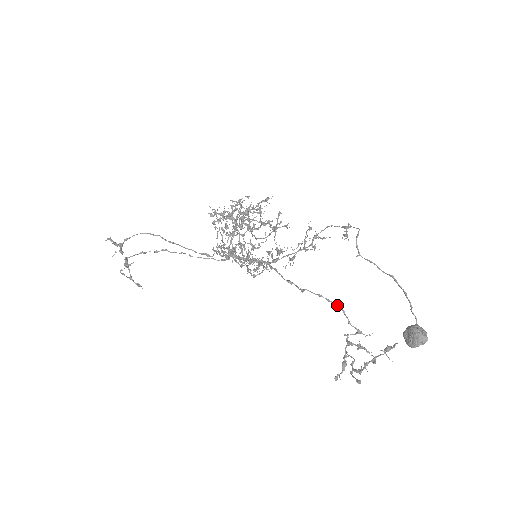
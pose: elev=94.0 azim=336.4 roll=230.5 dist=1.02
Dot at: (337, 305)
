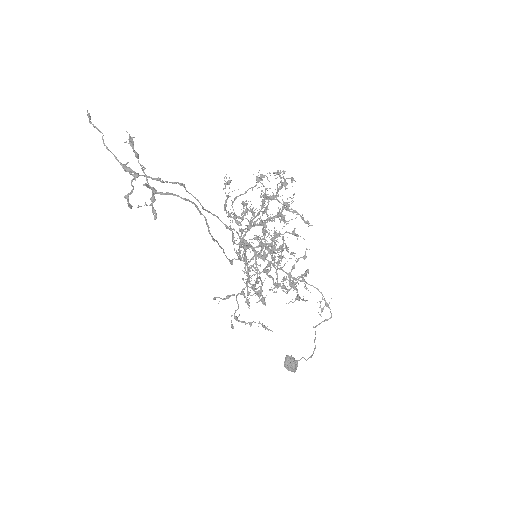
Dot at: (262, 284)
